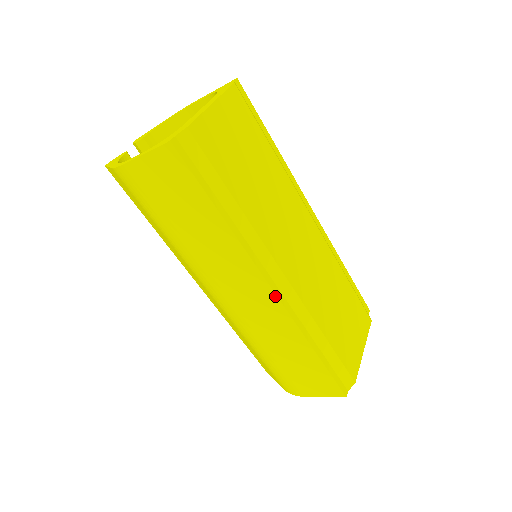
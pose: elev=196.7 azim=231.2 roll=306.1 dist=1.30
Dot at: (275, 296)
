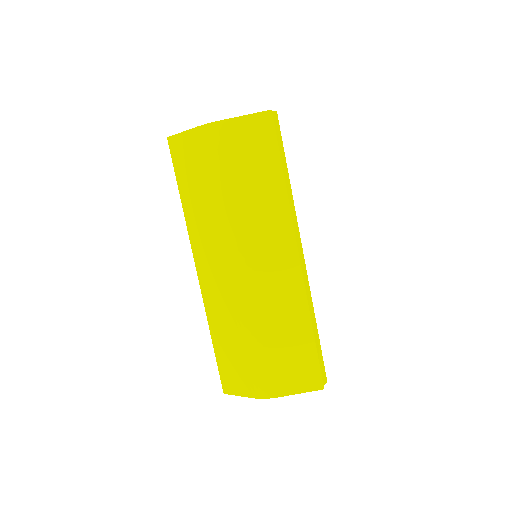
Dot at: (298, 261)
